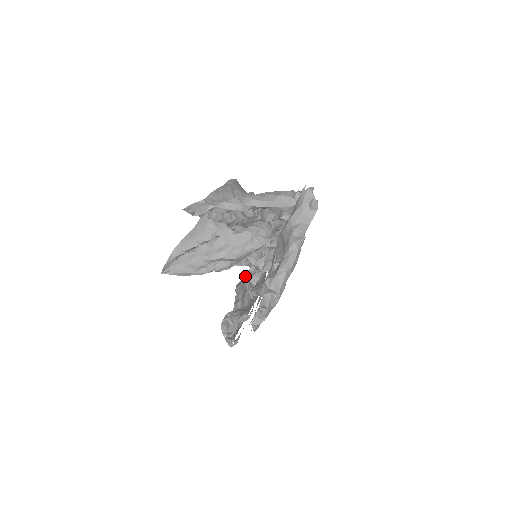
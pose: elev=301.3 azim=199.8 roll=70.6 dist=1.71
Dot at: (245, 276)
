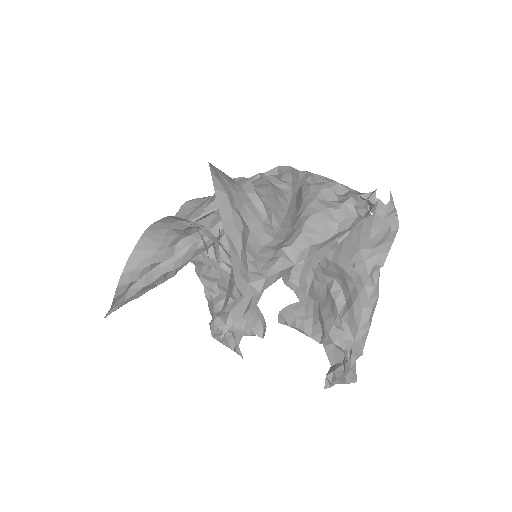
Dot at: occluded
